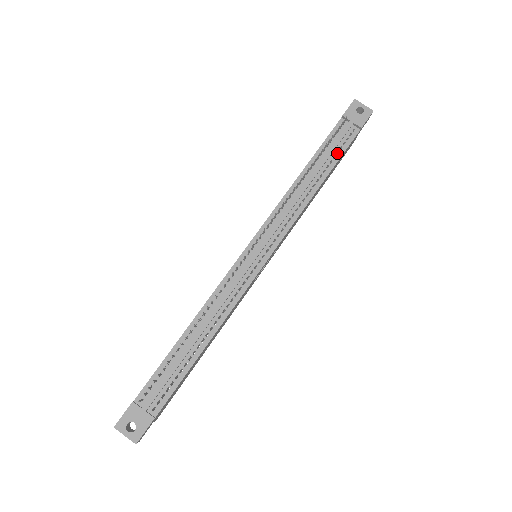
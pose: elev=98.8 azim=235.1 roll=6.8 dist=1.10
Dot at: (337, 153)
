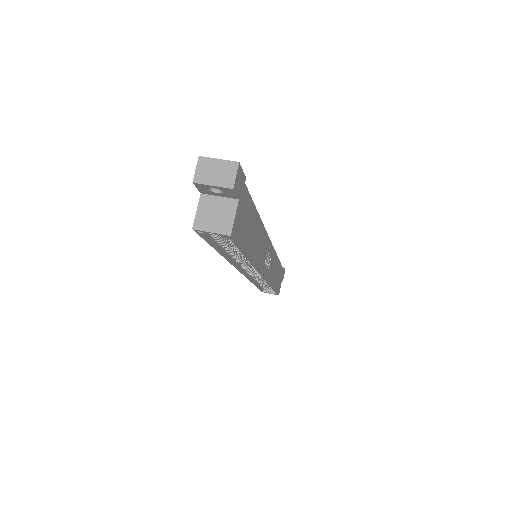
Dot at: occluded
